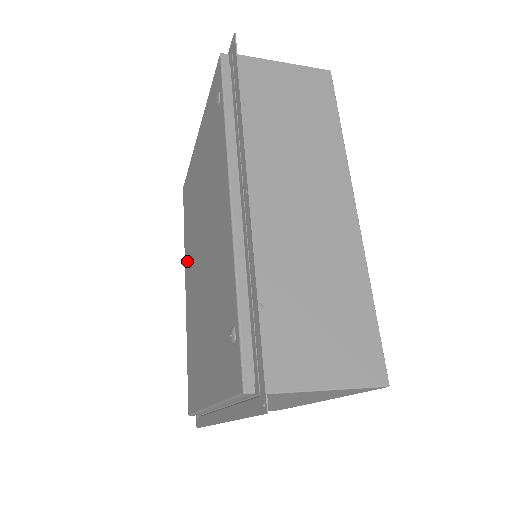
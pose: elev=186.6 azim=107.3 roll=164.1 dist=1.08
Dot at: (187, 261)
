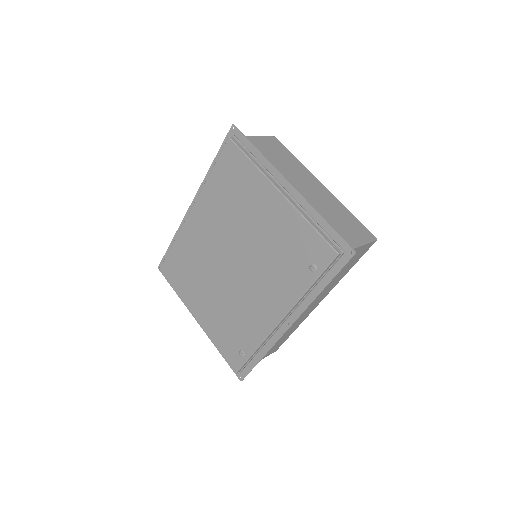
Dot at: (205, 207)
